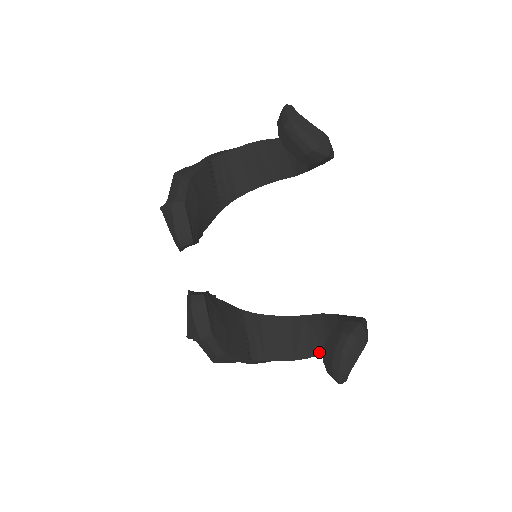
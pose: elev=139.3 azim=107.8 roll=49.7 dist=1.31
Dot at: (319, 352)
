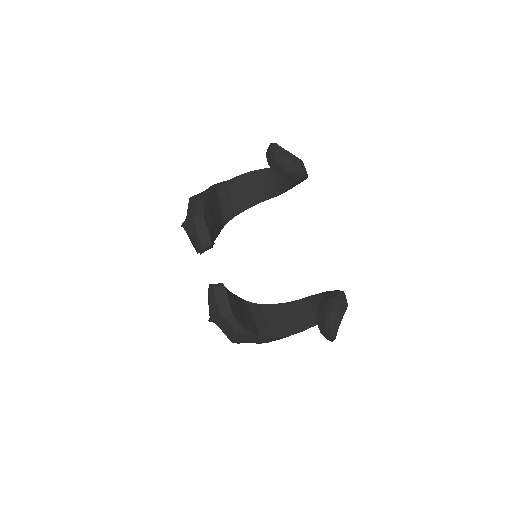
Dot at: (311, 325)
